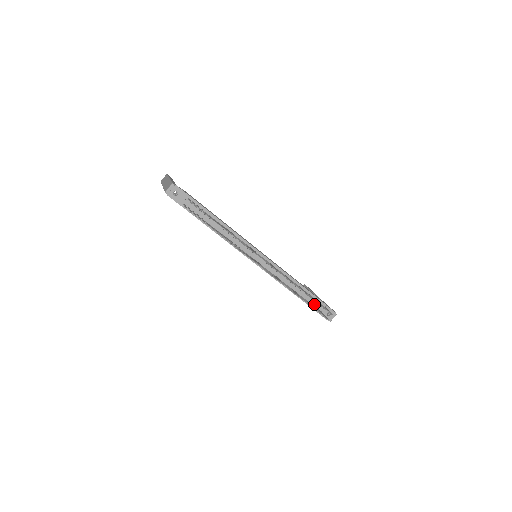
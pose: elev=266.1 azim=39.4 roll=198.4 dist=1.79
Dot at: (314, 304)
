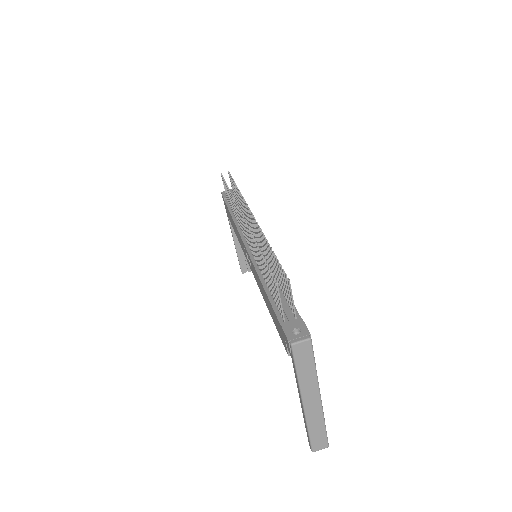
Dot at: (283, 311)
